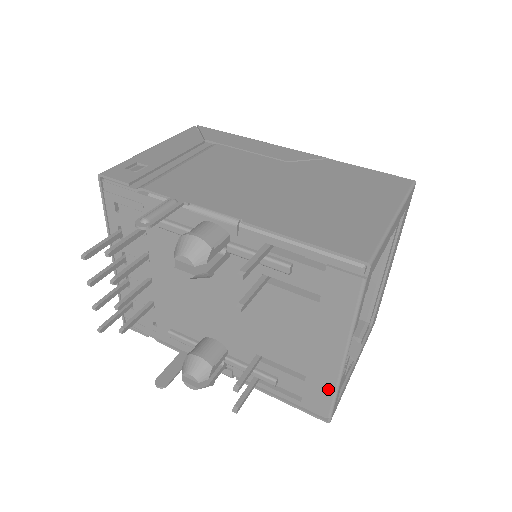
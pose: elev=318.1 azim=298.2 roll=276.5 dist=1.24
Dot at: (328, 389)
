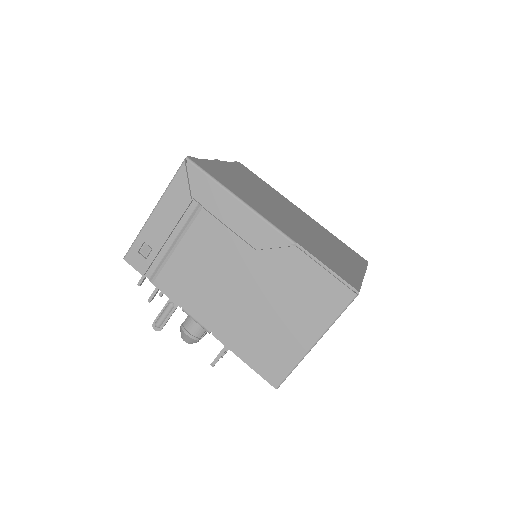
Dot at: occluded
